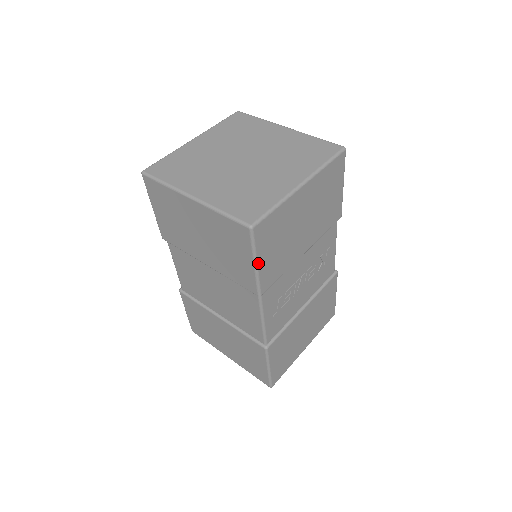
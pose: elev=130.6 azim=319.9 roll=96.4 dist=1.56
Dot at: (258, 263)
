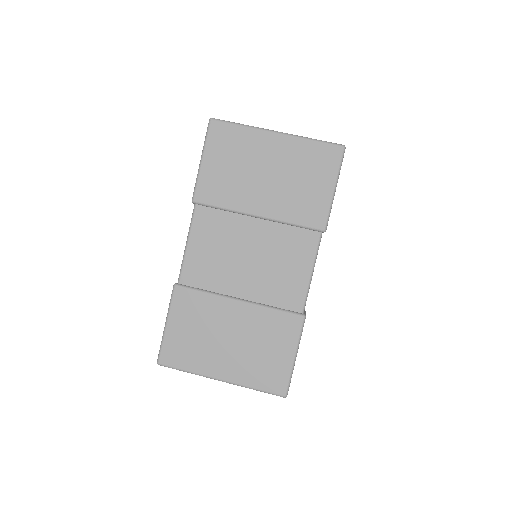
Dot at: occluded
